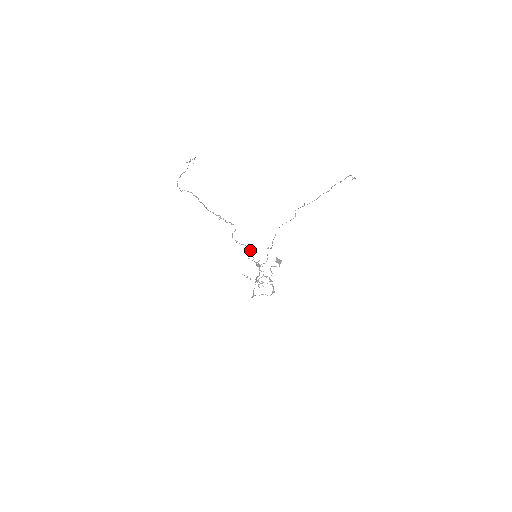
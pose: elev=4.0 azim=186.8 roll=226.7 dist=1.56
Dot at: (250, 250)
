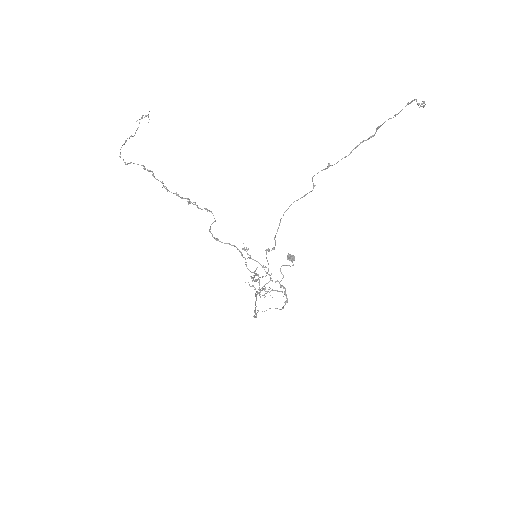
Dot at: (240, 252)
